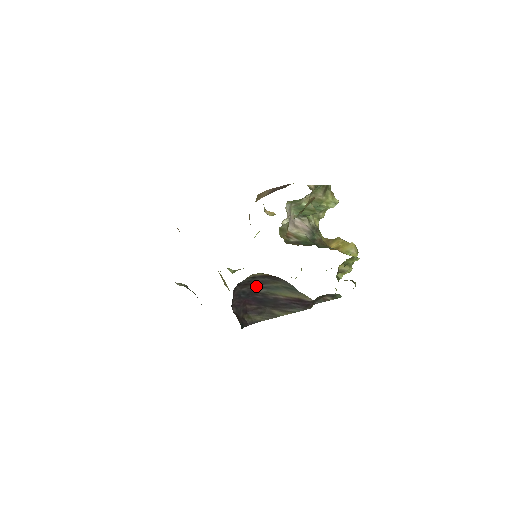
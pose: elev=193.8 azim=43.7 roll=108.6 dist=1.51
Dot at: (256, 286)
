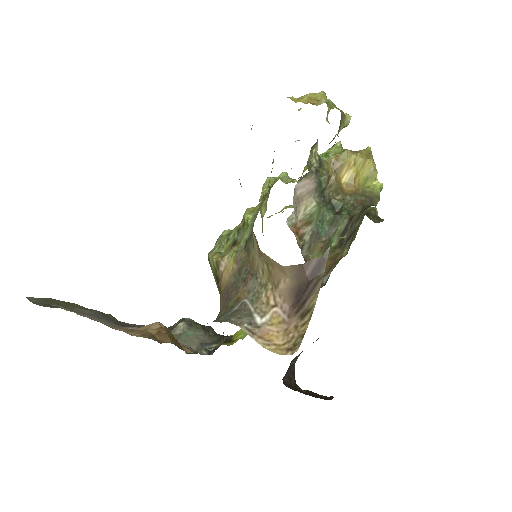
Dot at: occluded
